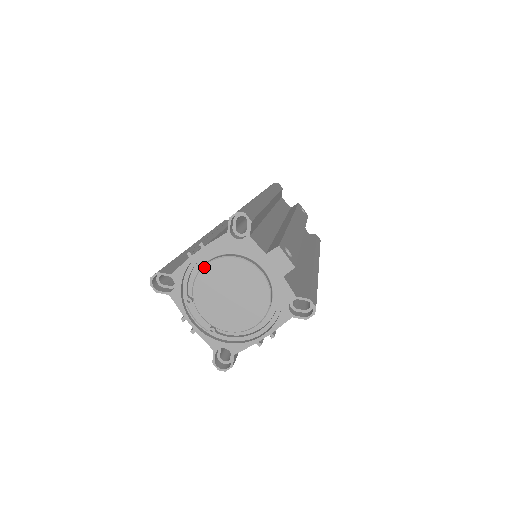
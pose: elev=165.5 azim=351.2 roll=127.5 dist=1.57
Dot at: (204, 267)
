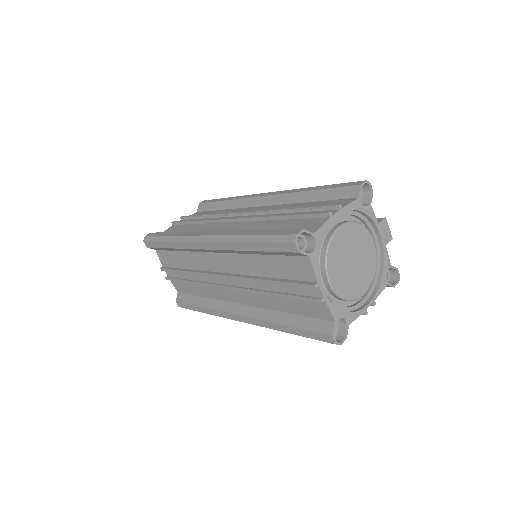
Dot at: (338, 229)
